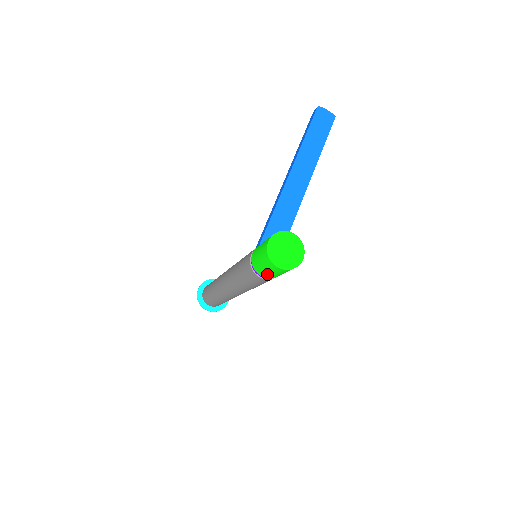
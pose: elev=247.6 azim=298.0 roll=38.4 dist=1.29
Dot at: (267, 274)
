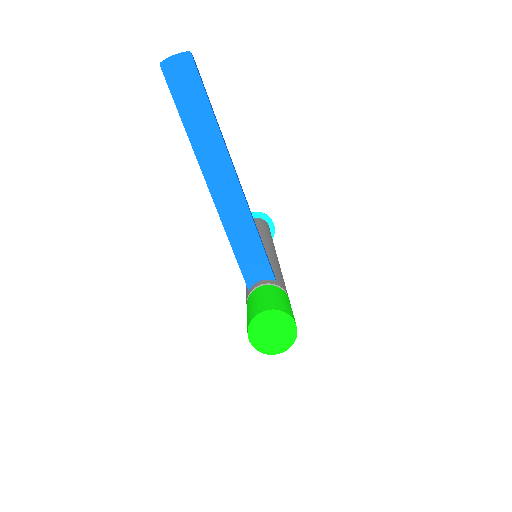
Dot at: occluded
